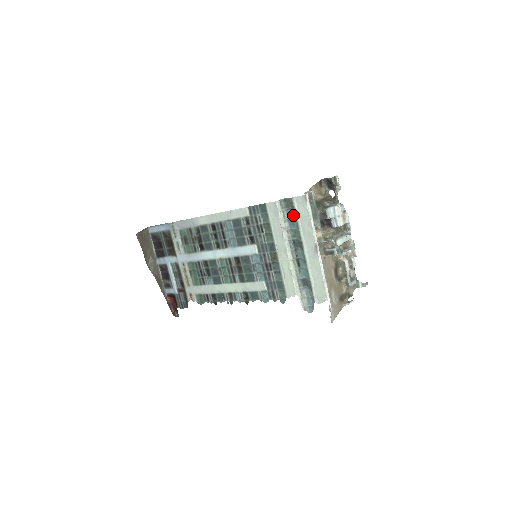
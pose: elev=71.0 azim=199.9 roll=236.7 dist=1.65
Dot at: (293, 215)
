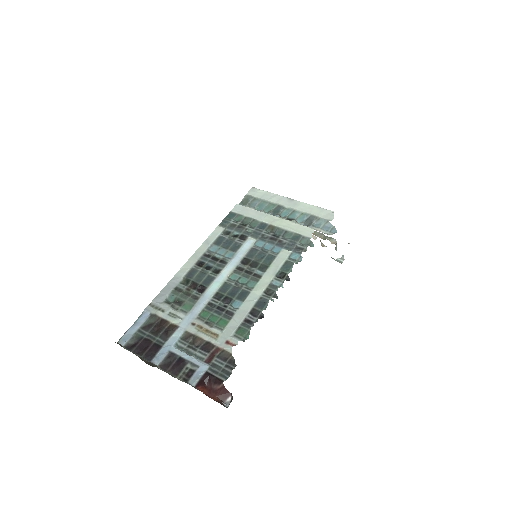
Dot at: (256, 202)
